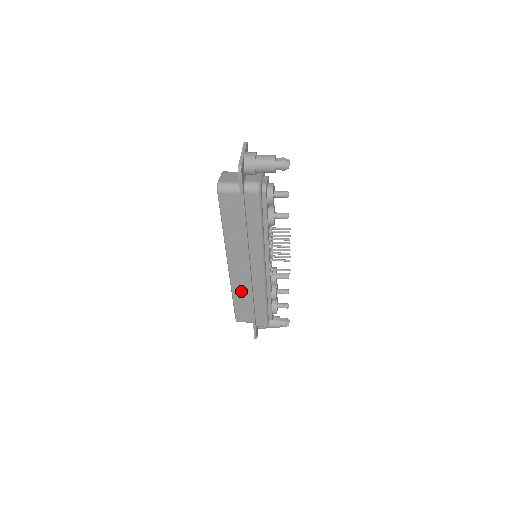
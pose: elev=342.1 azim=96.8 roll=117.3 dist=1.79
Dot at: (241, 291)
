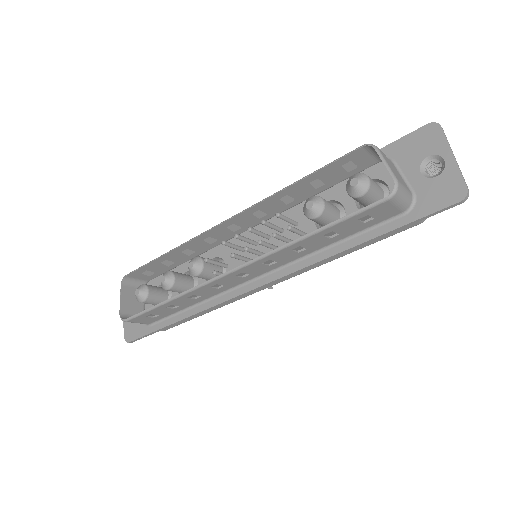
Dot at: (194, 296)
